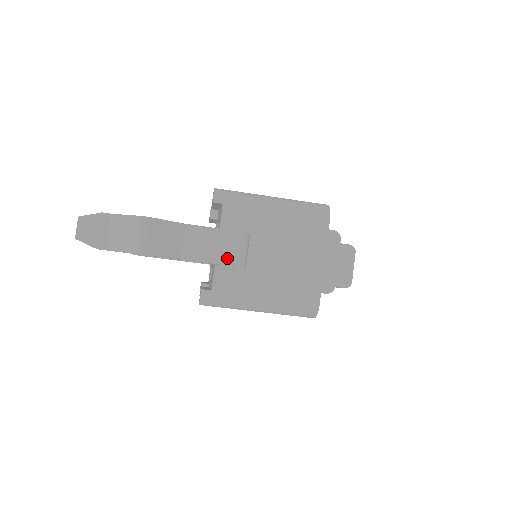
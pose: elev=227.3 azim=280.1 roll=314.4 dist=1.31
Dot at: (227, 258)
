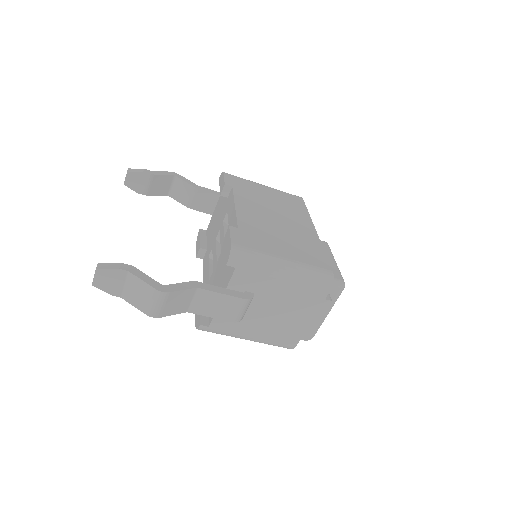
Dot at: (228, 316)
